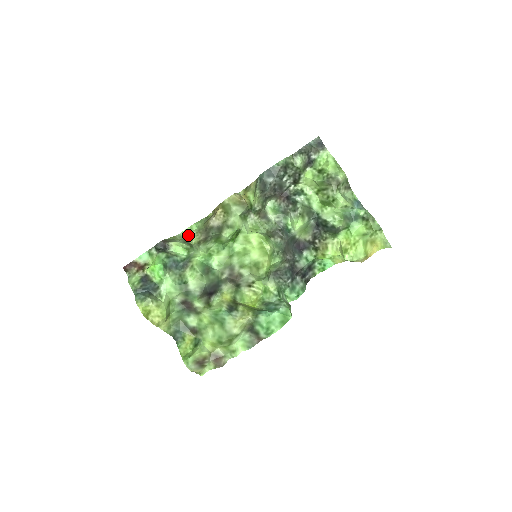
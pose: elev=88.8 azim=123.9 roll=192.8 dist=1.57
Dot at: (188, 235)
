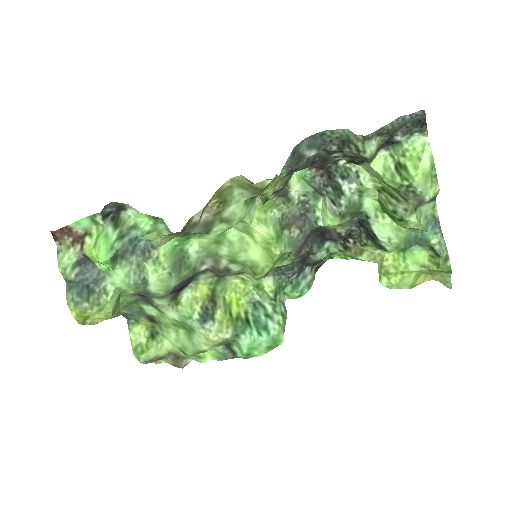
Dot at: (153, 239)
